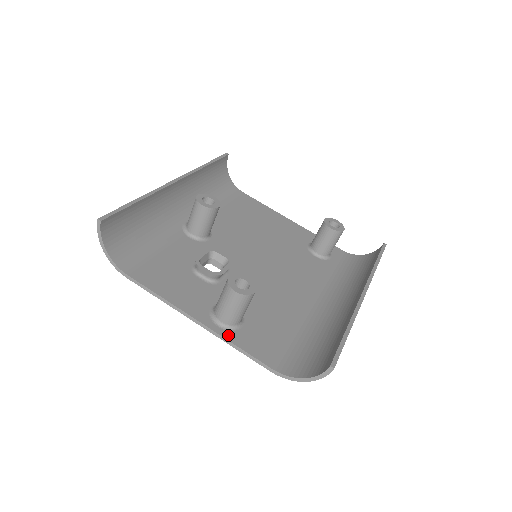
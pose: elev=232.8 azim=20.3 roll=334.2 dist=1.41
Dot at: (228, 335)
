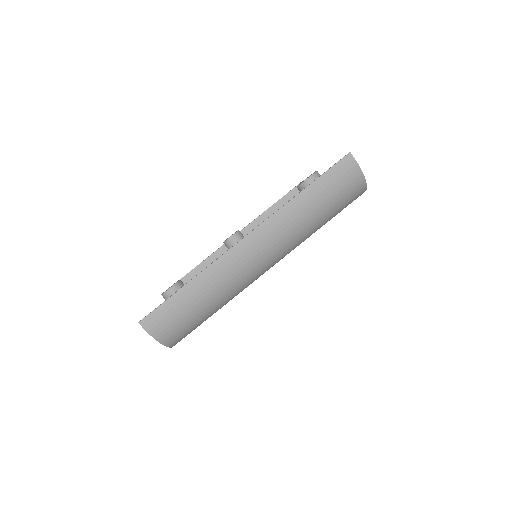
Dot at: occluded
